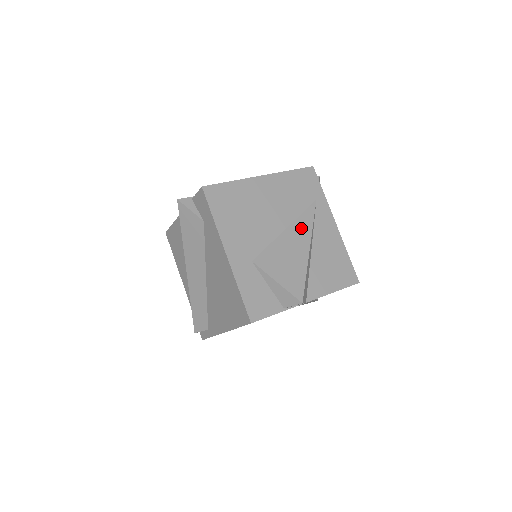
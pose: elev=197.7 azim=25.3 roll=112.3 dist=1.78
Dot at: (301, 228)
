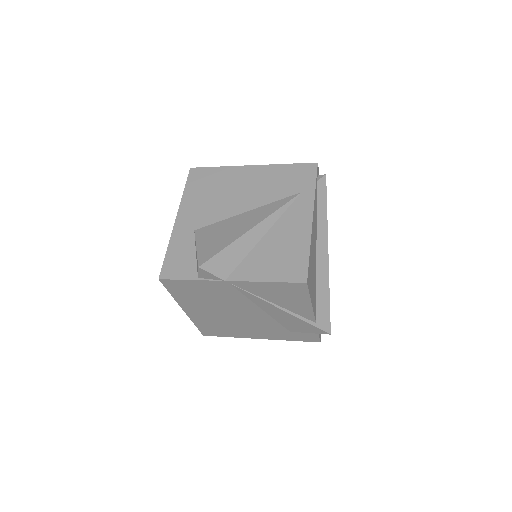
Dot at: (261, 212)
